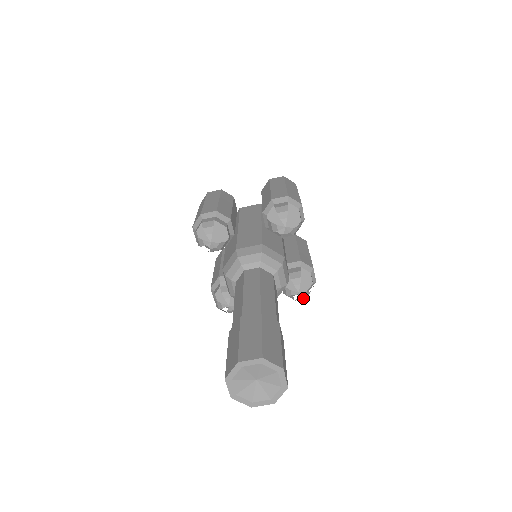
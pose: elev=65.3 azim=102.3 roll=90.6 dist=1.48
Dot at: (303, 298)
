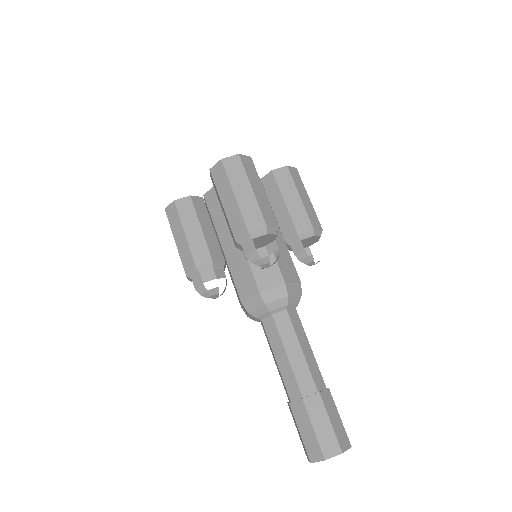
Dot at: occluded
